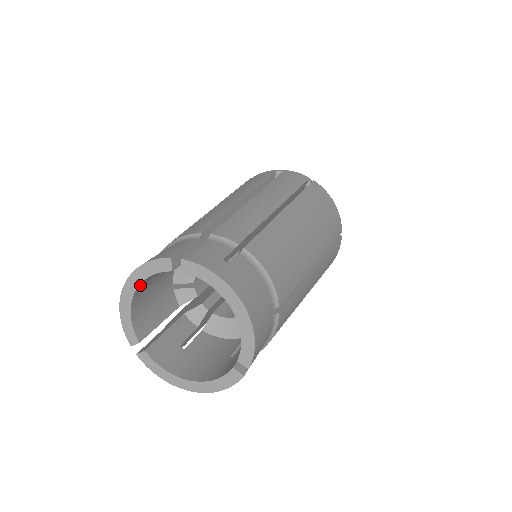
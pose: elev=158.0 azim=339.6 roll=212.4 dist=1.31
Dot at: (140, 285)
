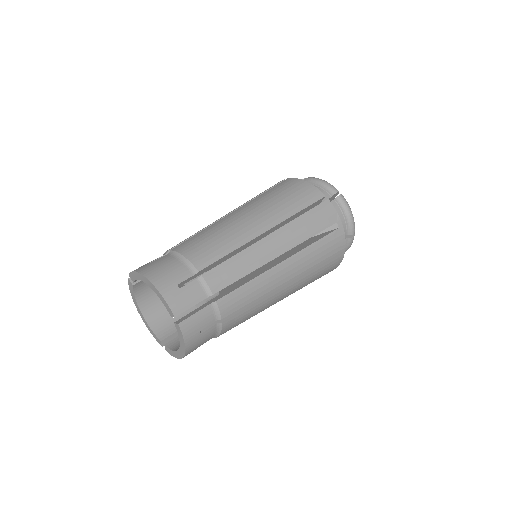
Dot at: occluded
